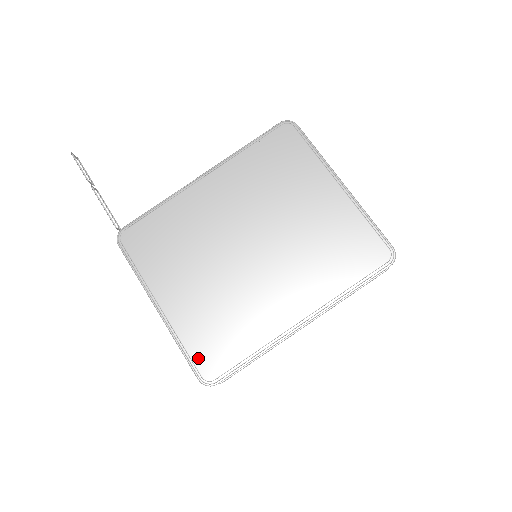
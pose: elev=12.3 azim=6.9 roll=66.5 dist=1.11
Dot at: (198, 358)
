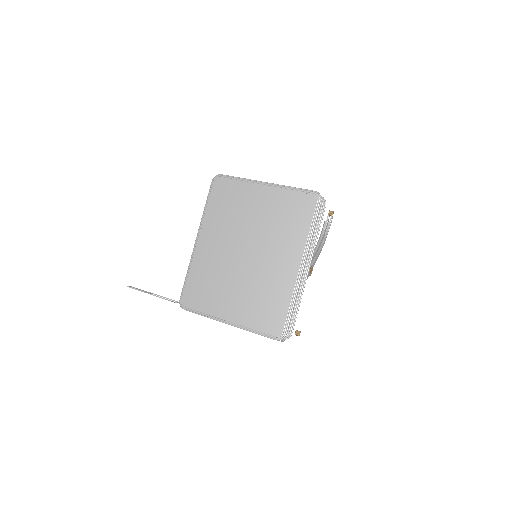
Dot at: (266, 329)
